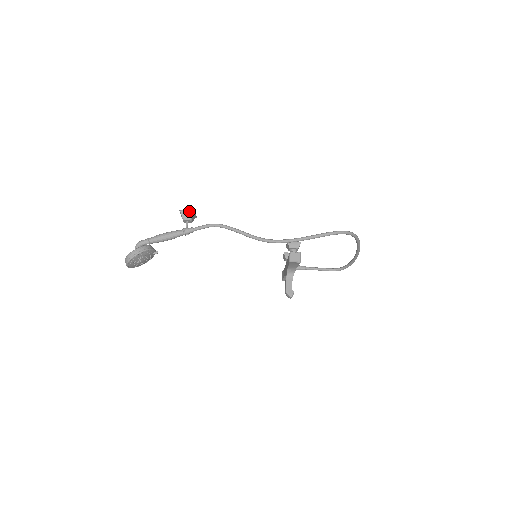
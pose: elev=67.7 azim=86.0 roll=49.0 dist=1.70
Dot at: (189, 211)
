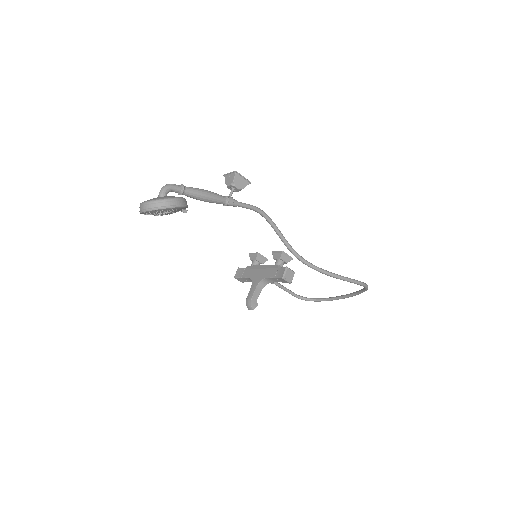
Dot at: (245, 179)
